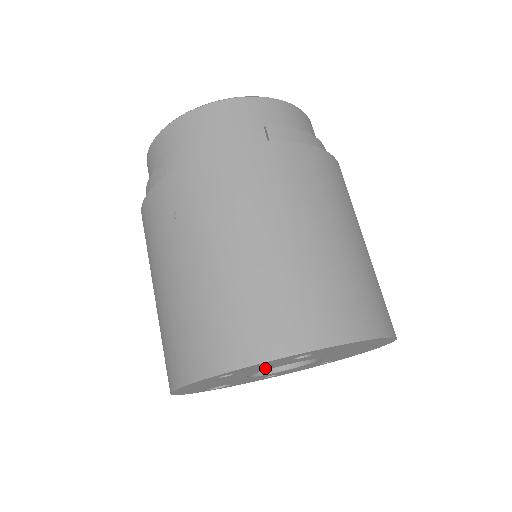
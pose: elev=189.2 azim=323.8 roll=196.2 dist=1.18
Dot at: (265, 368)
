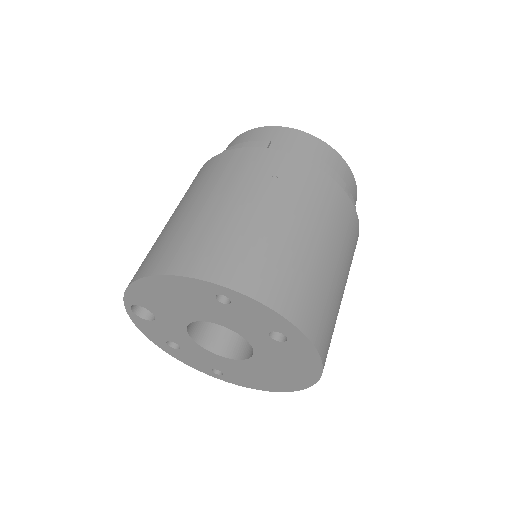
Dot at: (237, 323)
